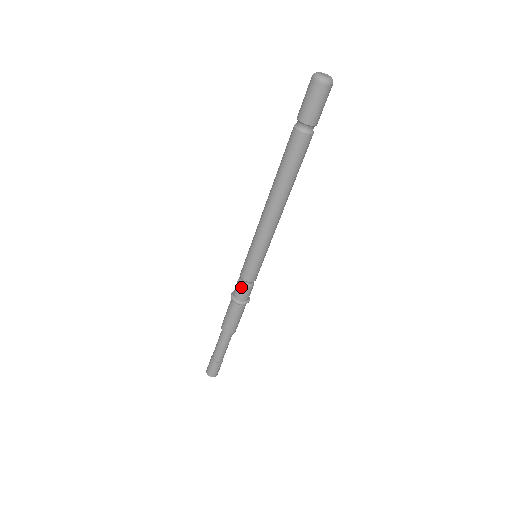
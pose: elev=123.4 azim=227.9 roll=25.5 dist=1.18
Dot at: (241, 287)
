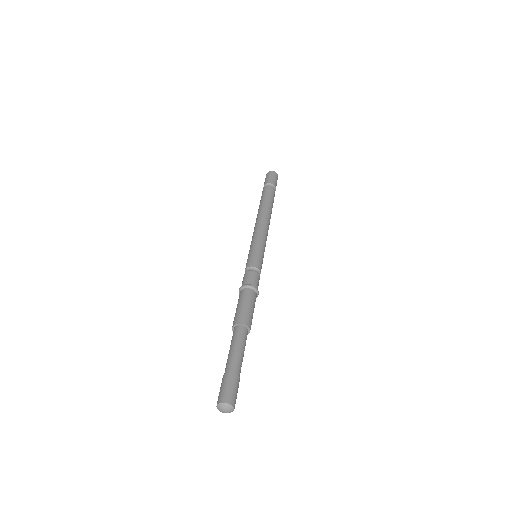
Dot at: (252, 273)
